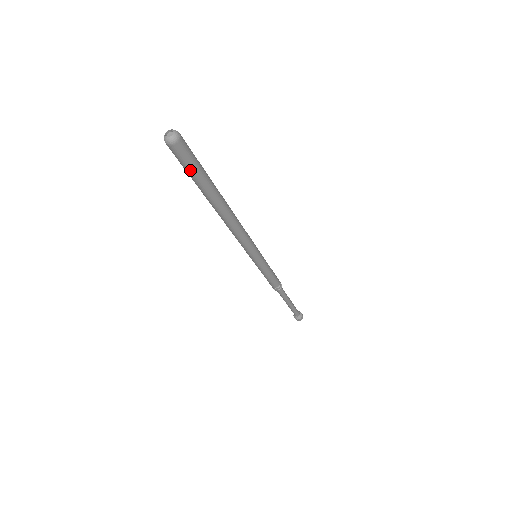
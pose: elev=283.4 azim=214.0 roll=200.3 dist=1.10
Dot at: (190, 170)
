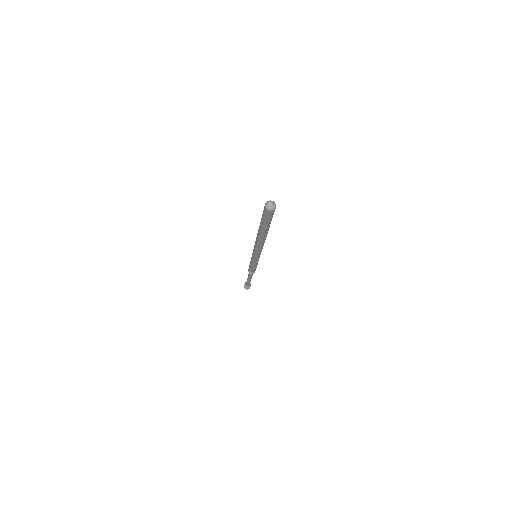
Dot at: (267, 221)
